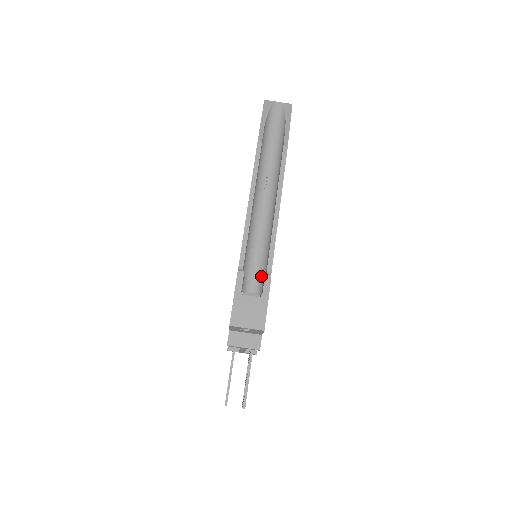
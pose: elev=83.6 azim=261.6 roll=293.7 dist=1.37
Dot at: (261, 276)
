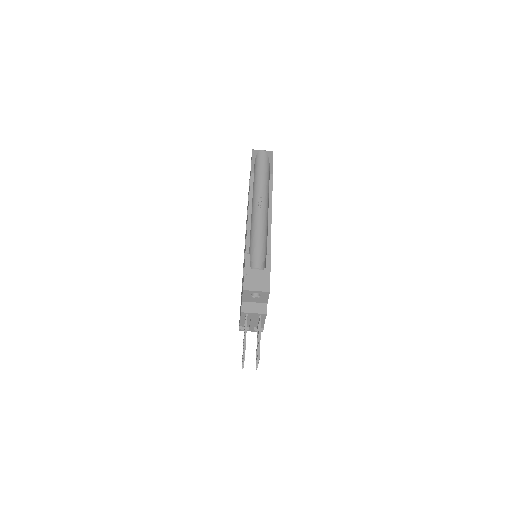
Dot at: (263, 261)
